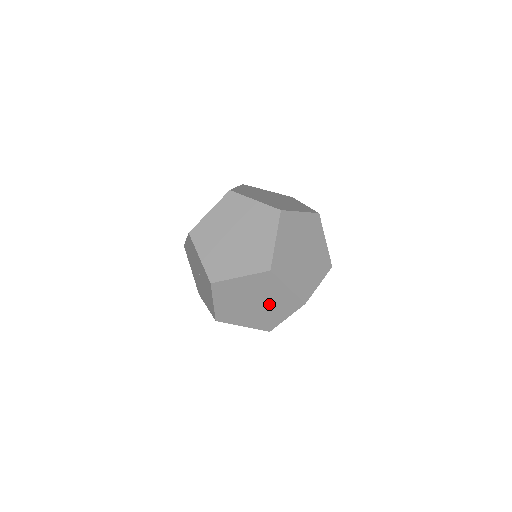
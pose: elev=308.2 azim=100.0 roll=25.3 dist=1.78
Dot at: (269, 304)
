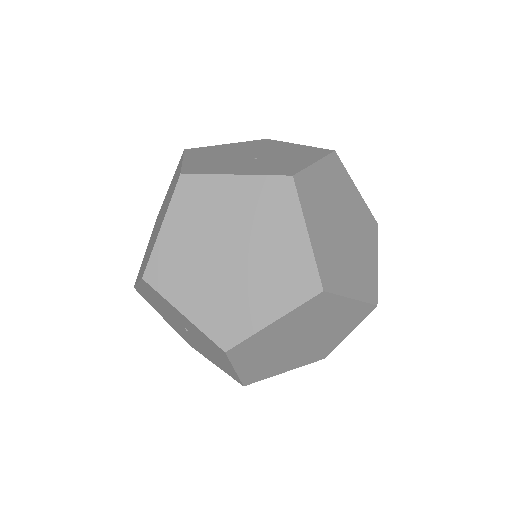
Dot at: (323, 331)
